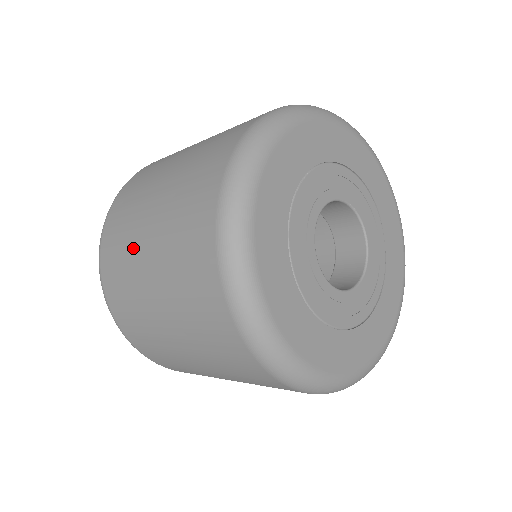
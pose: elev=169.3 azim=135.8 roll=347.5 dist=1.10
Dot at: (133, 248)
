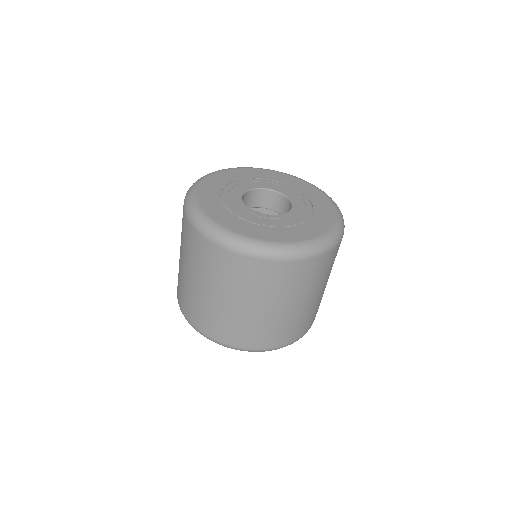
Dot at: occluded
